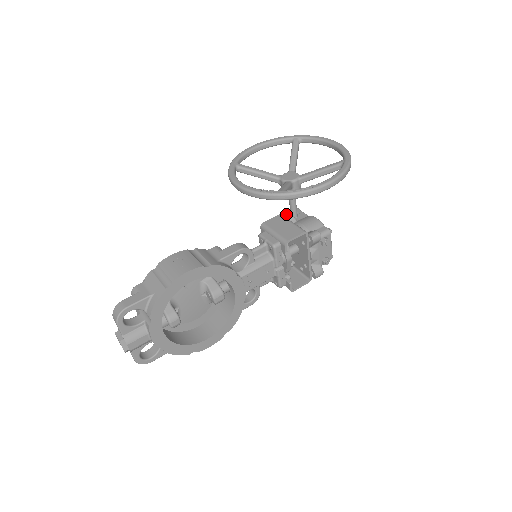
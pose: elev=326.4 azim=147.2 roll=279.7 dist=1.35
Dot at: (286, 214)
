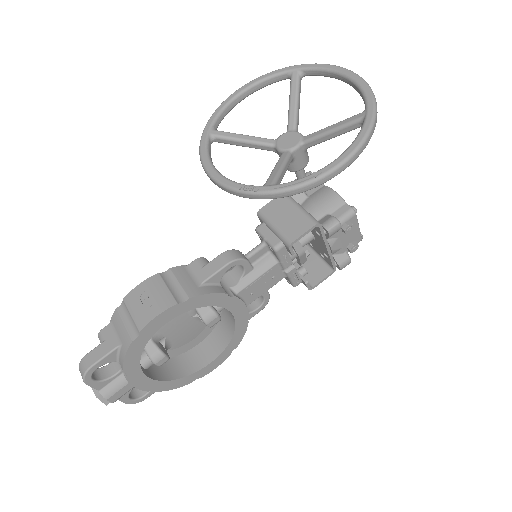
Dot at: occluded
